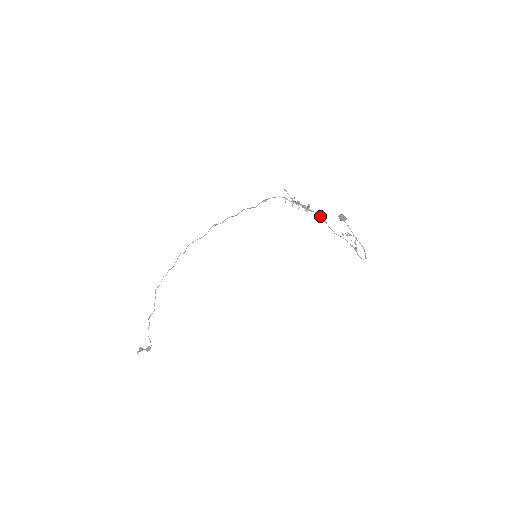
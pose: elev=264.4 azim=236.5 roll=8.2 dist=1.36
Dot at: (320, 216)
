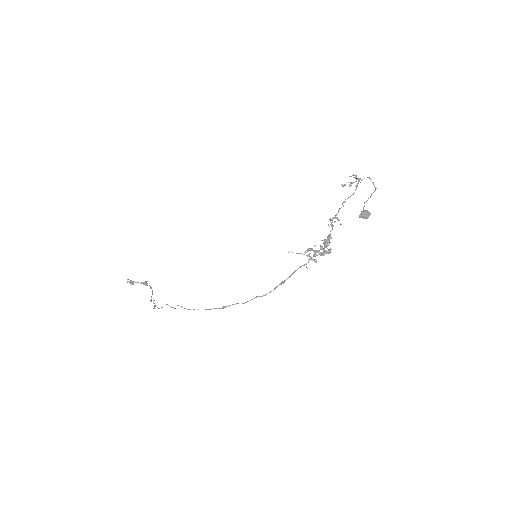
Dot at: (332, 222)
